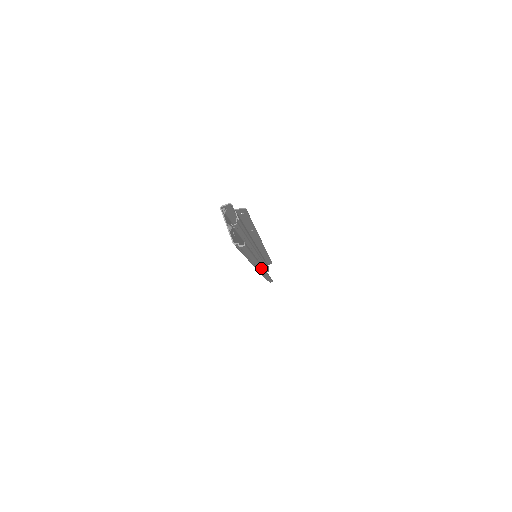
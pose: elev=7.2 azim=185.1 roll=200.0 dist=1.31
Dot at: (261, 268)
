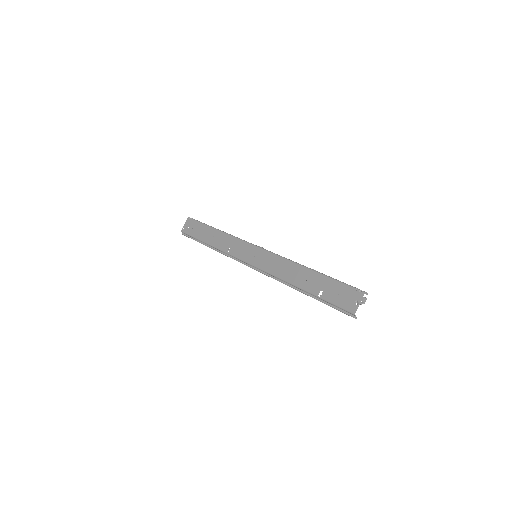
Dot at: (264, 274)
